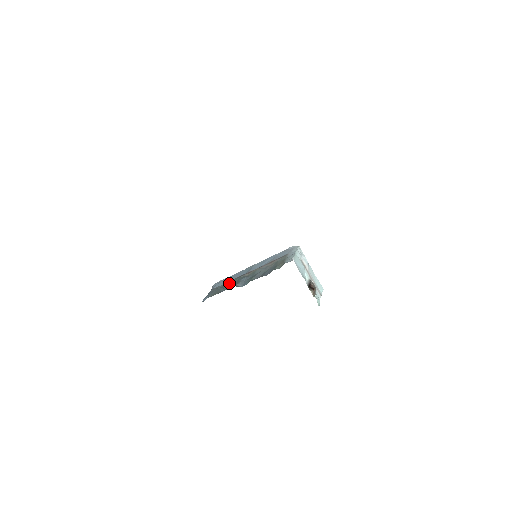
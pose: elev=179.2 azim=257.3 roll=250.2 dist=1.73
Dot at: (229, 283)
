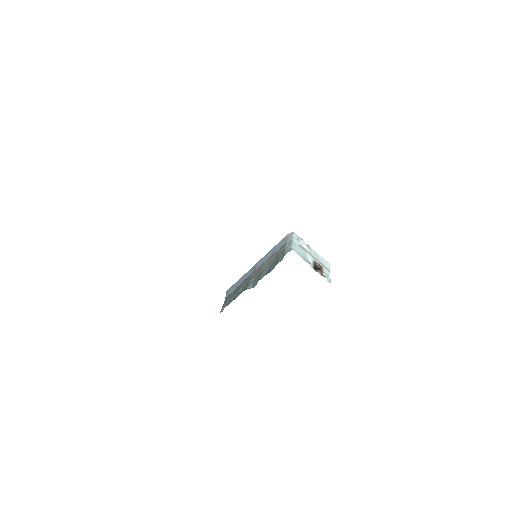
Dot at: (240, 287)
